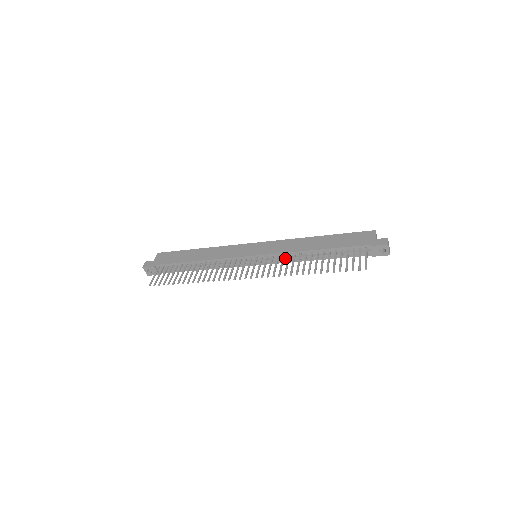
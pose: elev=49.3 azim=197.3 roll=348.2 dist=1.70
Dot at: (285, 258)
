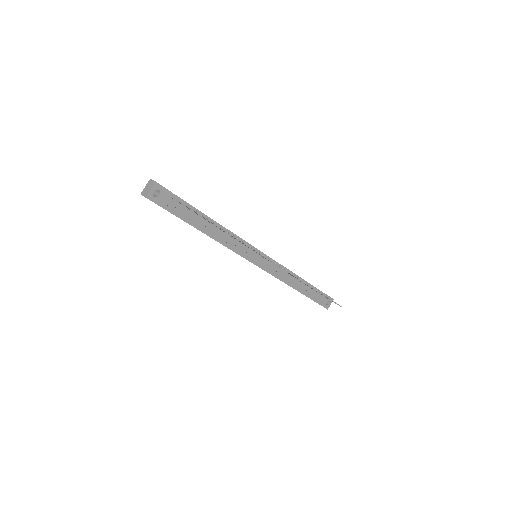
Dot at: (281, 271)
